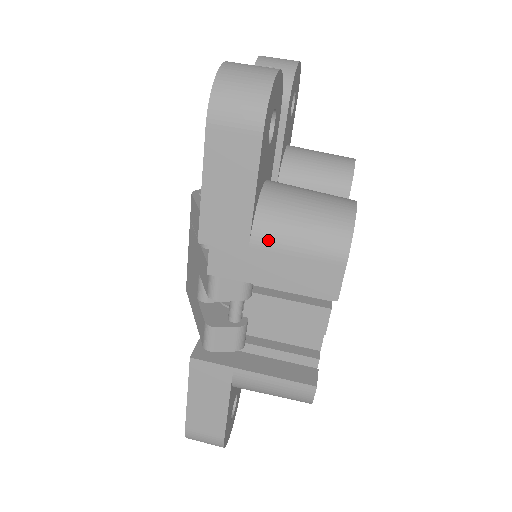
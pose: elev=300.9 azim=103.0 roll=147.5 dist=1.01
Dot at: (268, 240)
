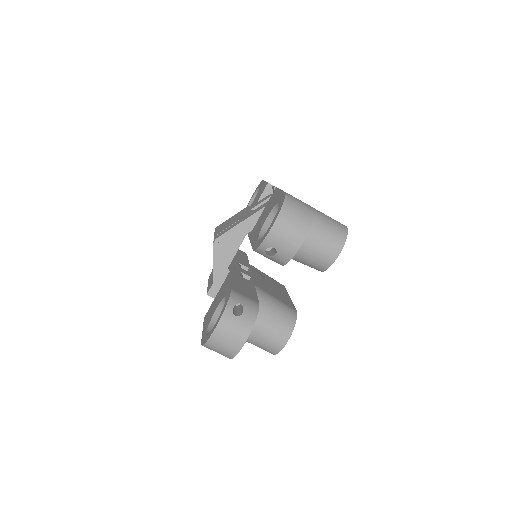
Dot at: occluded
